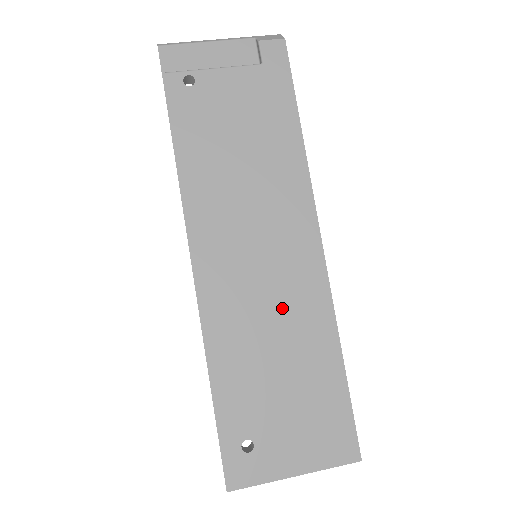
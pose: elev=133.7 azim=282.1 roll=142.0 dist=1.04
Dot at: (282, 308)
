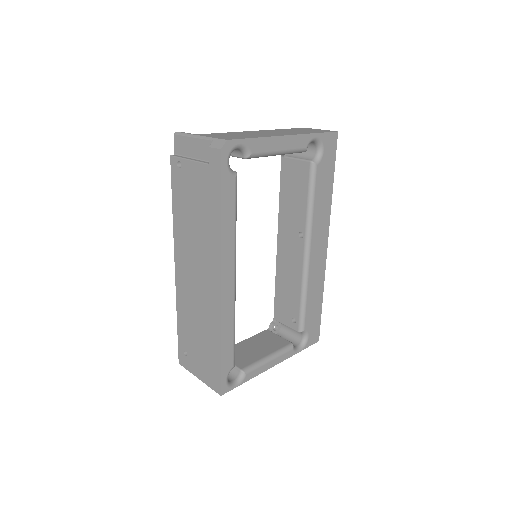
Dot at: (202, 307)
